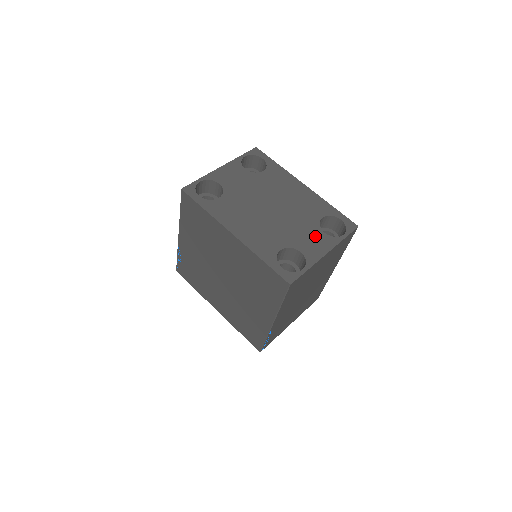
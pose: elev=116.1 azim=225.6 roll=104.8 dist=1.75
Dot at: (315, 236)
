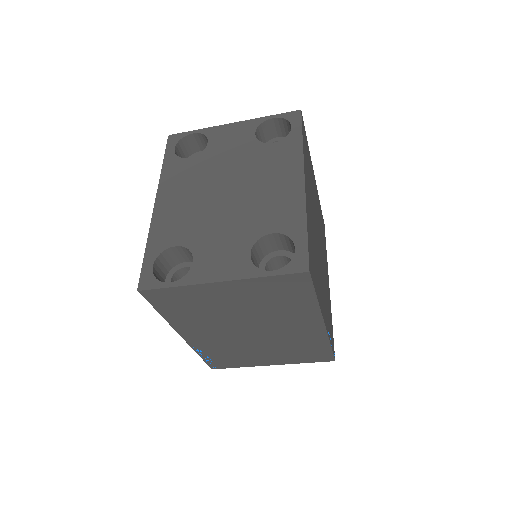
Dot at: (233, 251)
